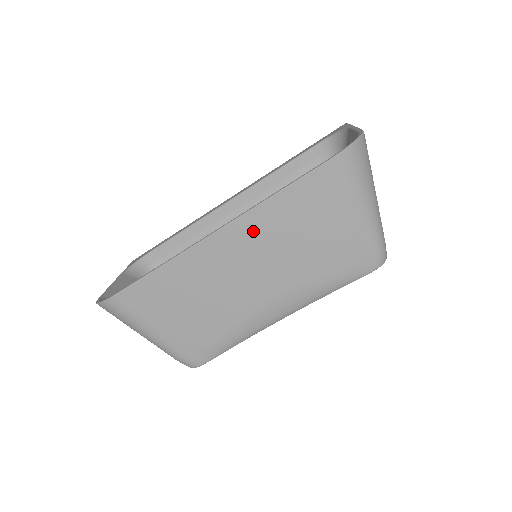
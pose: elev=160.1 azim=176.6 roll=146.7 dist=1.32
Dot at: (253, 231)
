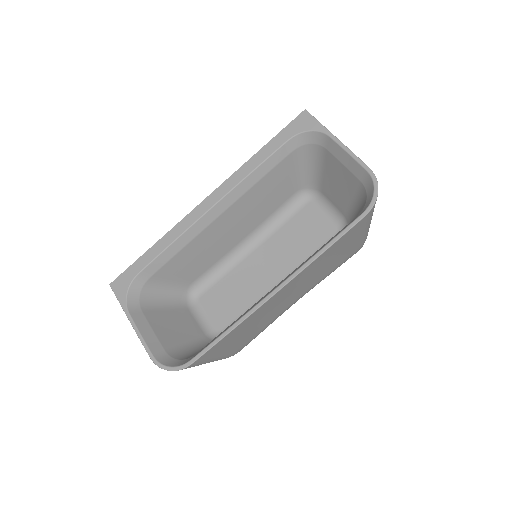
Dot at: (302, 276)
